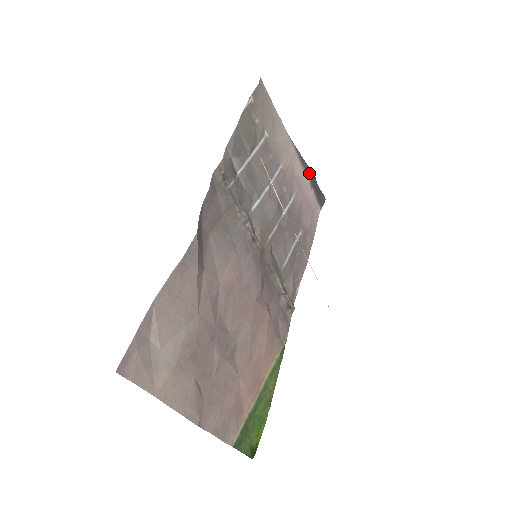
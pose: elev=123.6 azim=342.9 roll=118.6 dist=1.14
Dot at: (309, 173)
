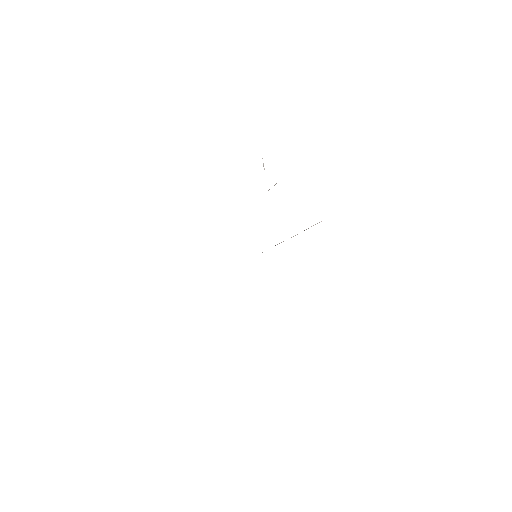
Dot at: occluded
